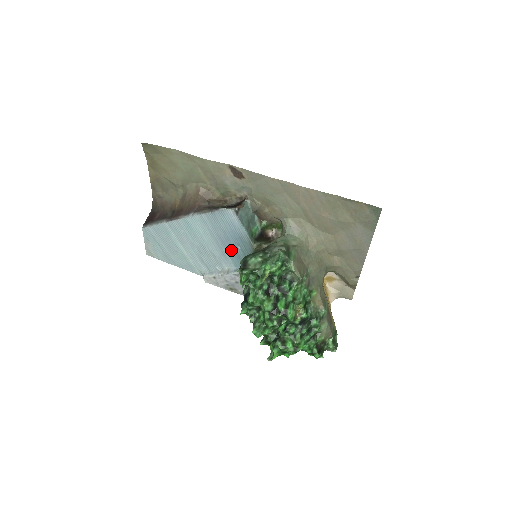
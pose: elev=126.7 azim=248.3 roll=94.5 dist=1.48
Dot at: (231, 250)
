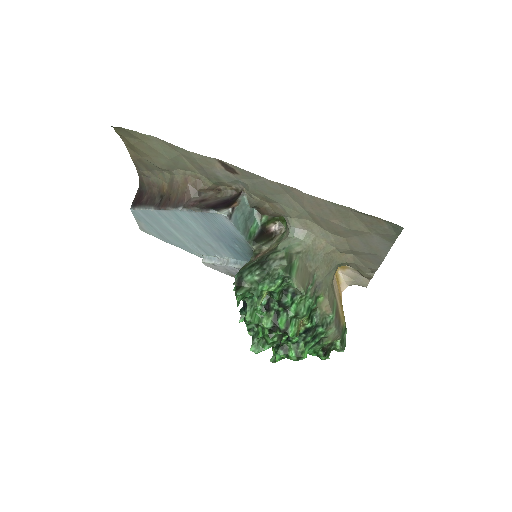
Dot at: (228, 246)
